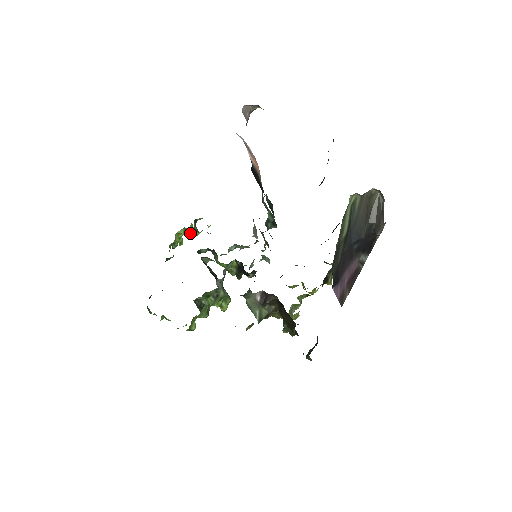
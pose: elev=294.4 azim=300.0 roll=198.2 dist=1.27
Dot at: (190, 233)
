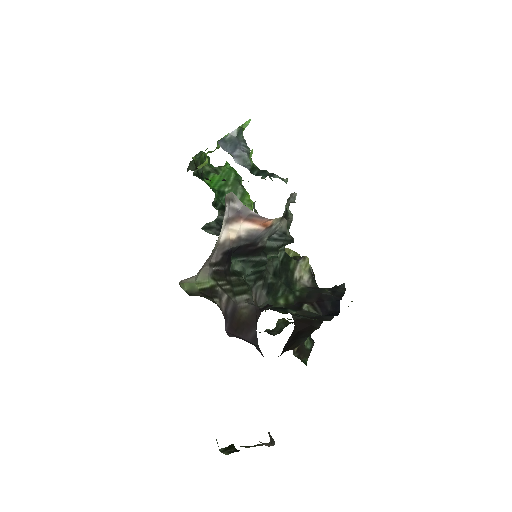
Dot at: occluded
